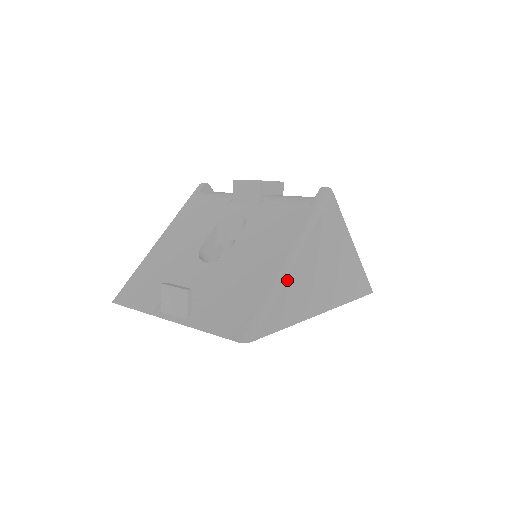
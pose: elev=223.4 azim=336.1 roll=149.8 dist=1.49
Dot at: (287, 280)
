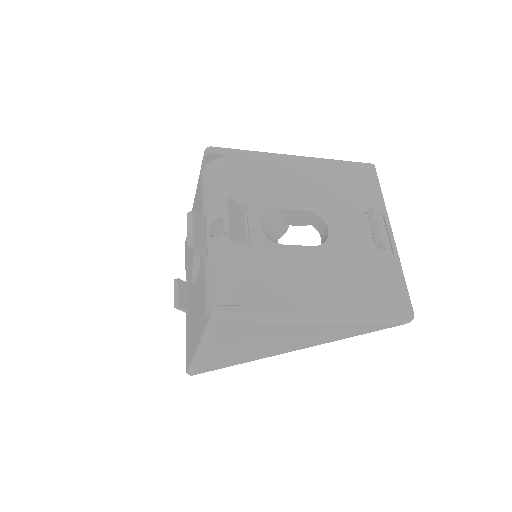
Dot at: (203, 359)
